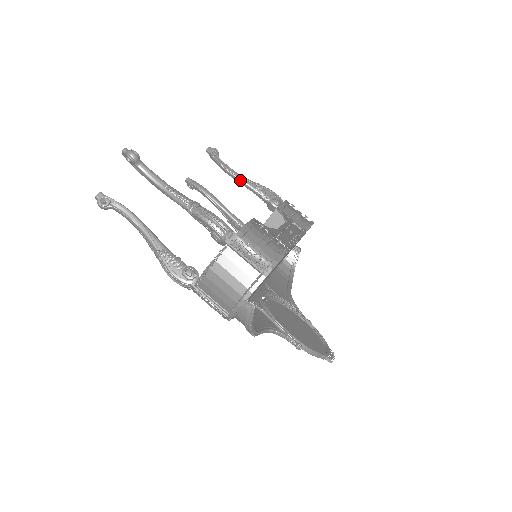
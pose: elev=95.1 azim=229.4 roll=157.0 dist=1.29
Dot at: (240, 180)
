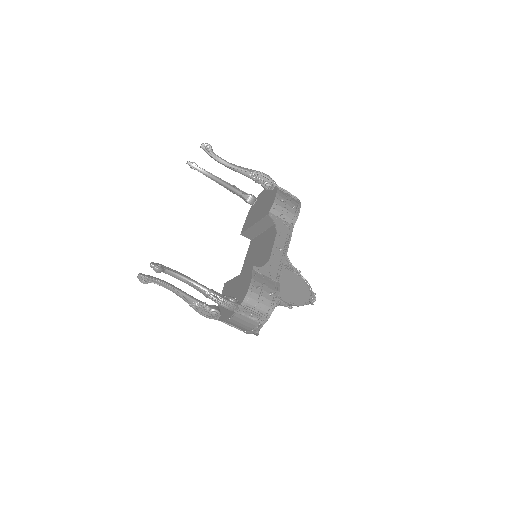
Dot at: (235, 171)
